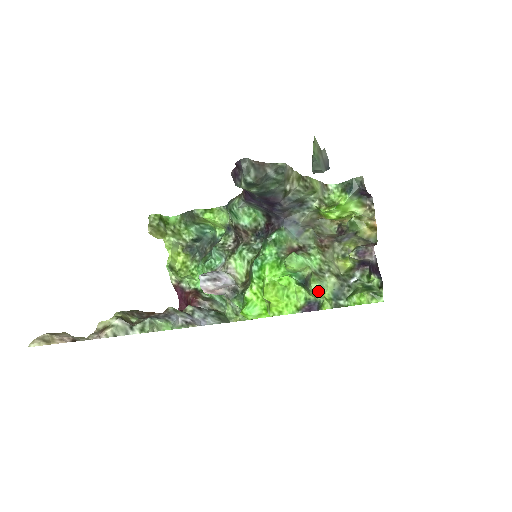
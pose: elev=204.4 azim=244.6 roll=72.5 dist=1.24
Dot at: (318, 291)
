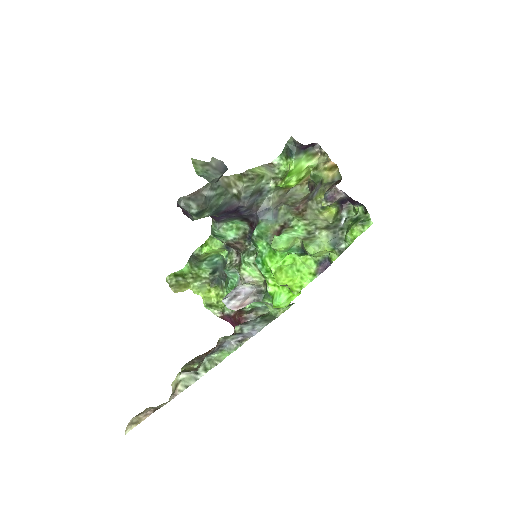
Dot at: (316, 251)
